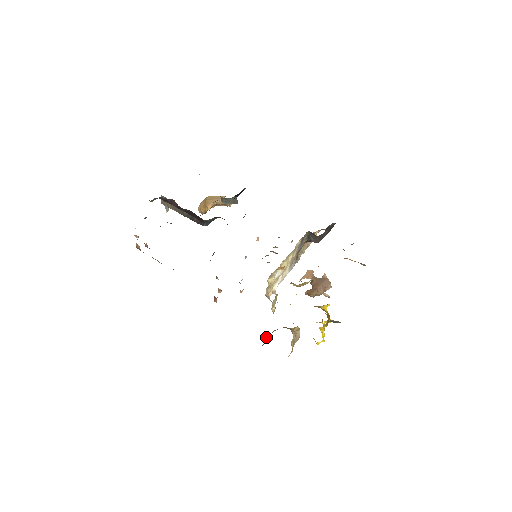
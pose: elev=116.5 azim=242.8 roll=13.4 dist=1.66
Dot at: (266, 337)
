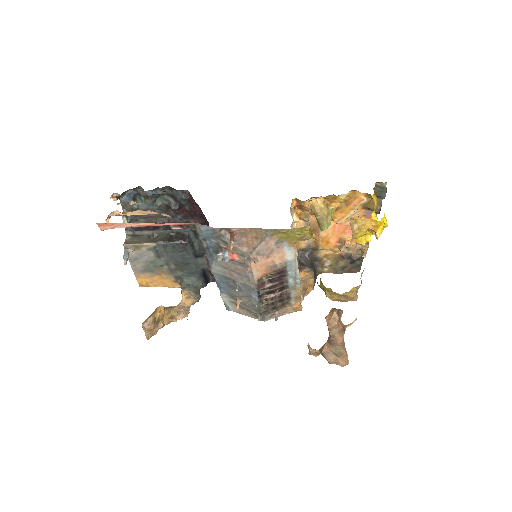
Dot at: occluded
